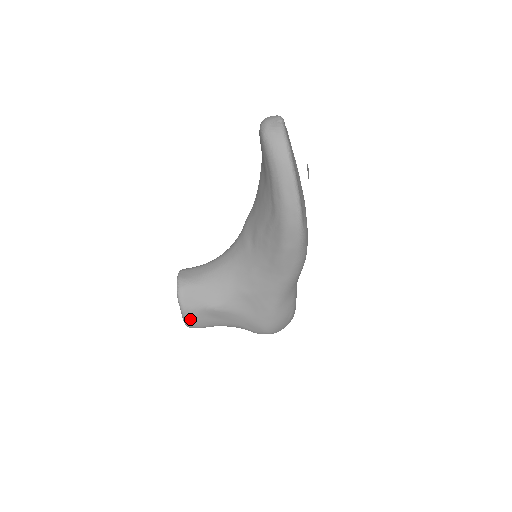
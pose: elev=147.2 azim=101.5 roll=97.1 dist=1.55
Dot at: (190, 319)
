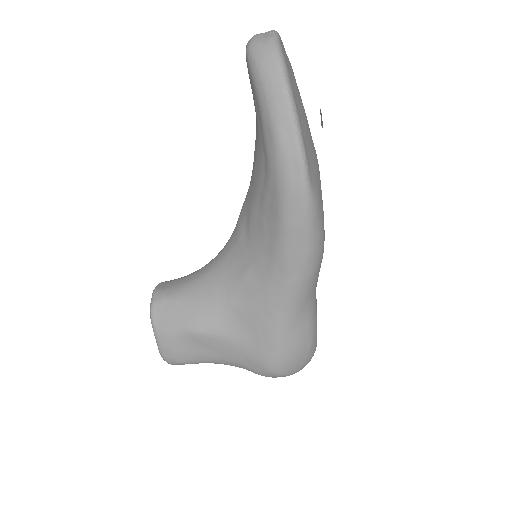
Dot at: (166, 348)
